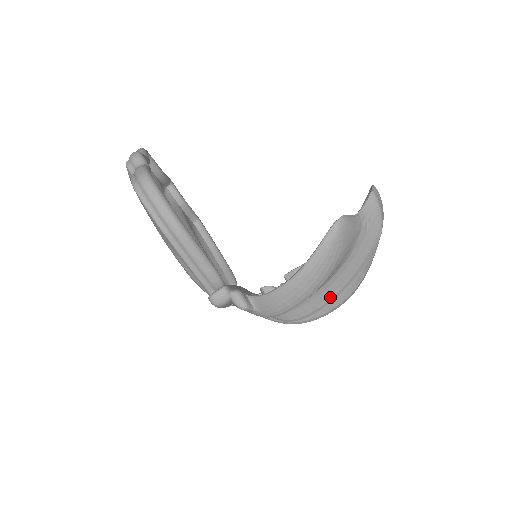
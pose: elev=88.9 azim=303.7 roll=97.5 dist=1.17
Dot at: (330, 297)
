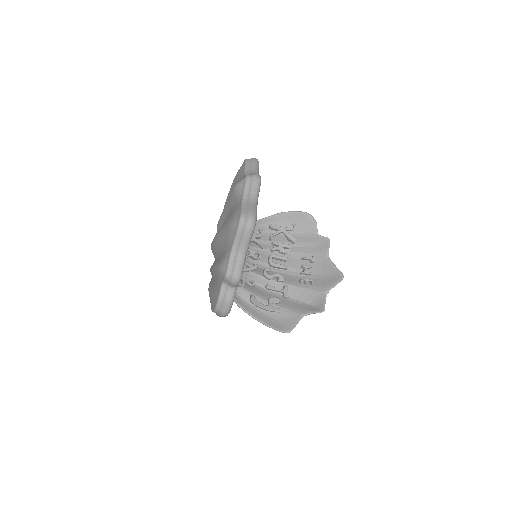
Dot at: occluded
